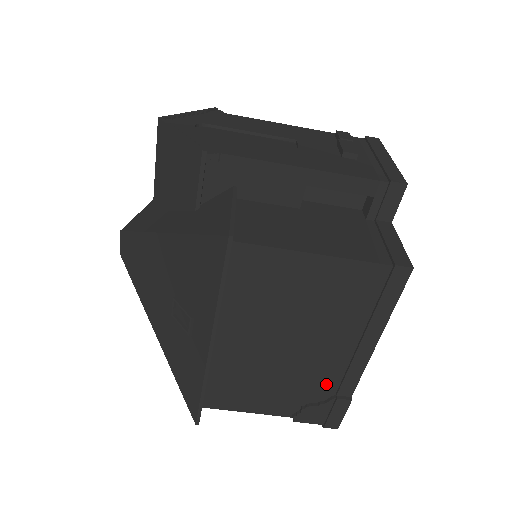
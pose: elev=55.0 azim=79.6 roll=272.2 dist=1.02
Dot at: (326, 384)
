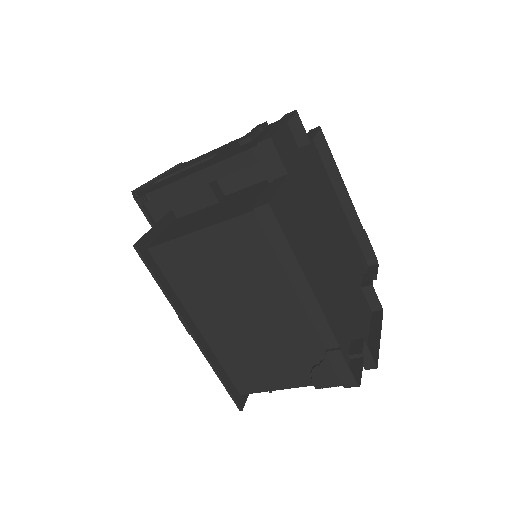
Dot at: (309, 341)
